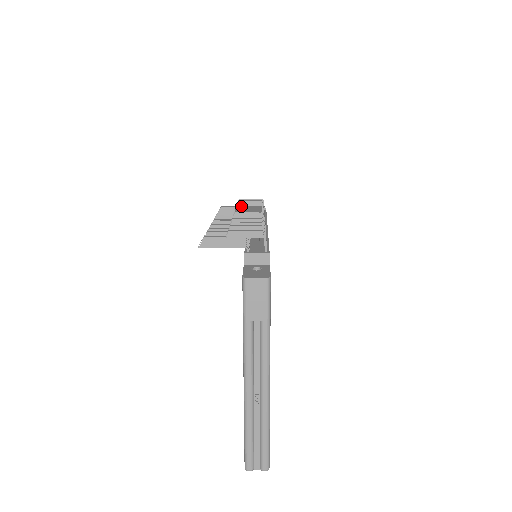
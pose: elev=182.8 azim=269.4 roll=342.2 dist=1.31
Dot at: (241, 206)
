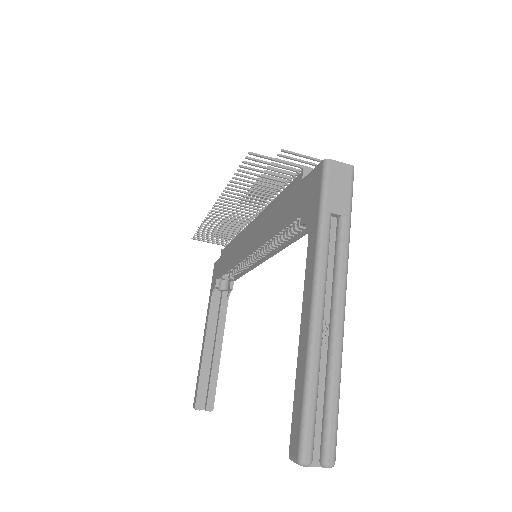
Dot at: (231, 219)
